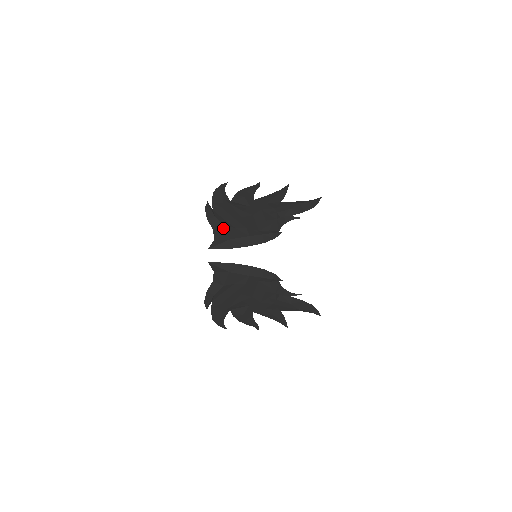
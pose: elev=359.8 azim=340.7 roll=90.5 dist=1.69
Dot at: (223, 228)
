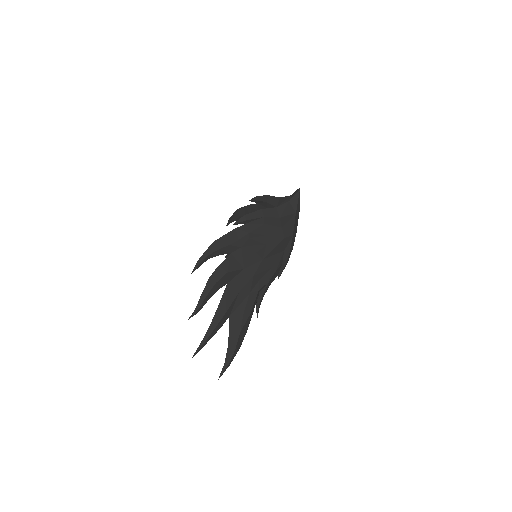
Dot at: occluded
